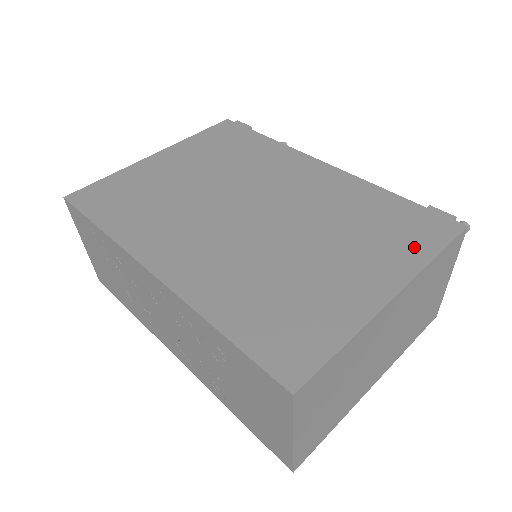
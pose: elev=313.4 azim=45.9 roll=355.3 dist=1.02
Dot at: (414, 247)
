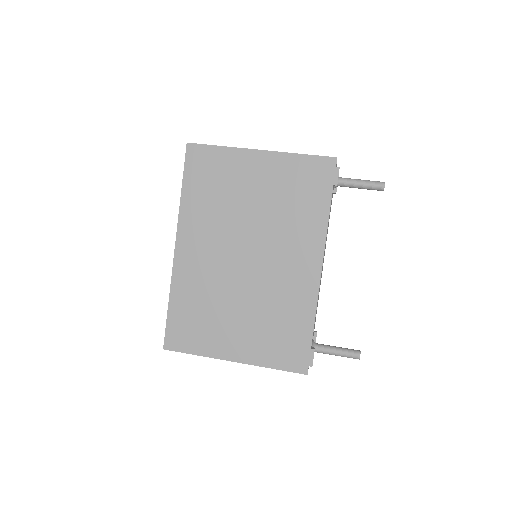
Dot at: (273, 356)
